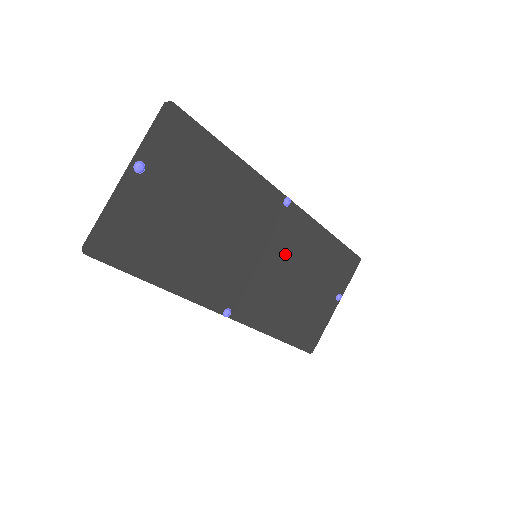
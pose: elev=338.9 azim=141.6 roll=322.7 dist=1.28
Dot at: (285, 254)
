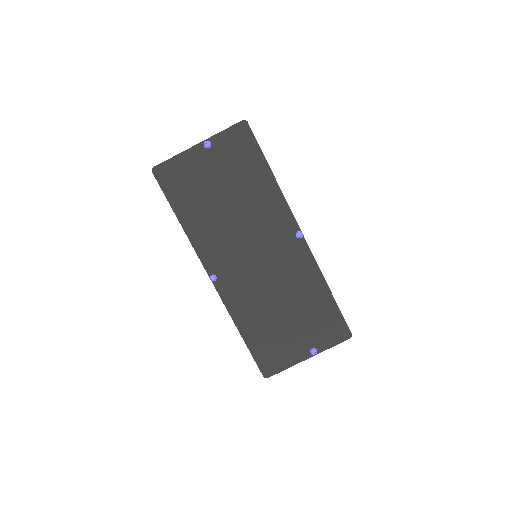
Dot at: (280, 273)
